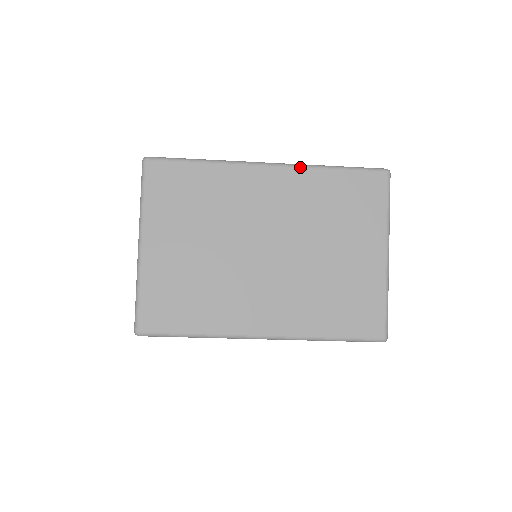
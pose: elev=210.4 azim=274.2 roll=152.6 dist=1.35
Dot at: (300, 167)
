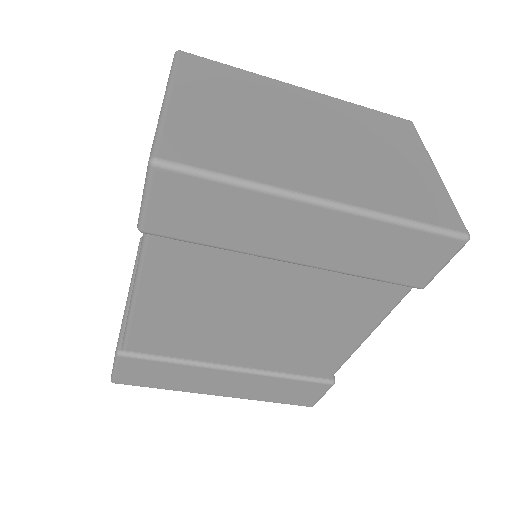
Dot at: (333, 97)
